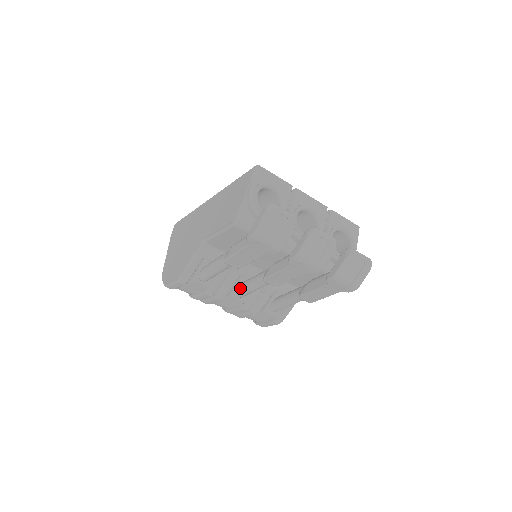
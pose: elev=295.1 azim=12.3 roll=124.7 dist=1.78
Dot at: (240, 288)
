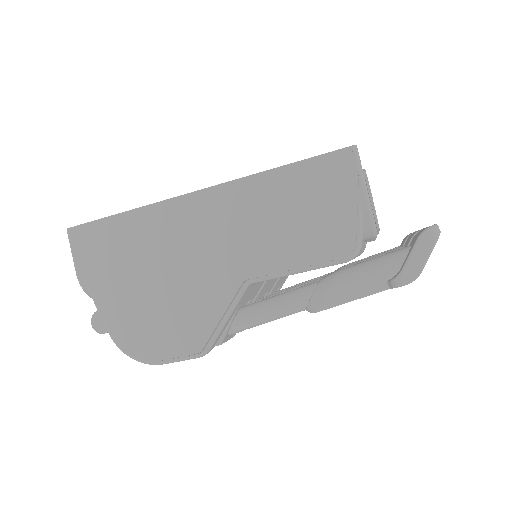
Dot at: occluded
